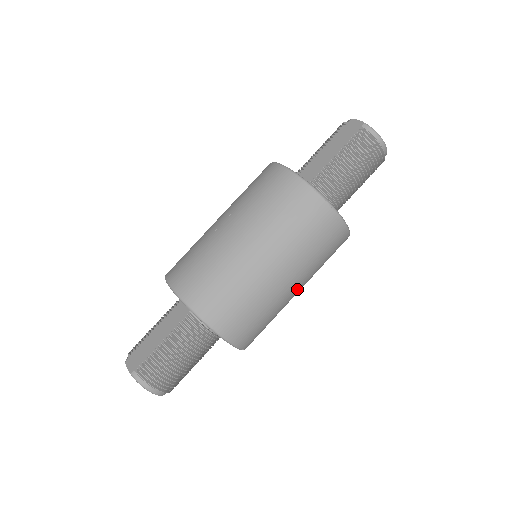
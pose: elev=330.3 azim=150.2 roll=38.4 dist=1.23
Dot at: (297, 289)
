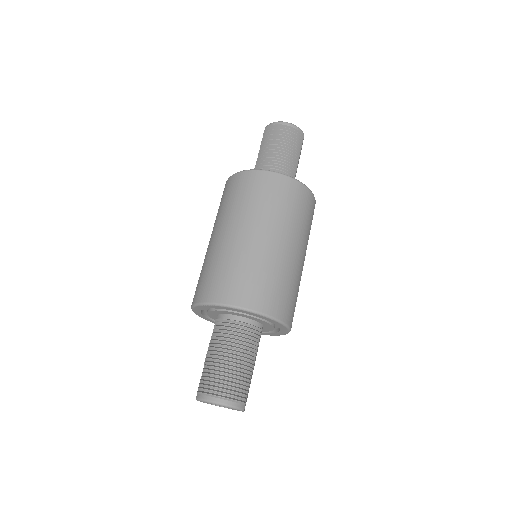
Dot at: (279, 241)
